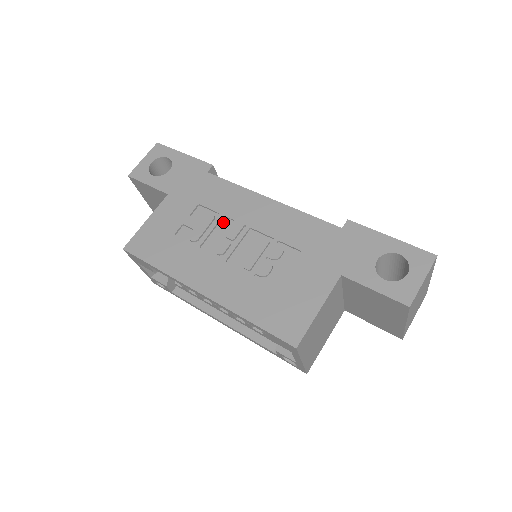
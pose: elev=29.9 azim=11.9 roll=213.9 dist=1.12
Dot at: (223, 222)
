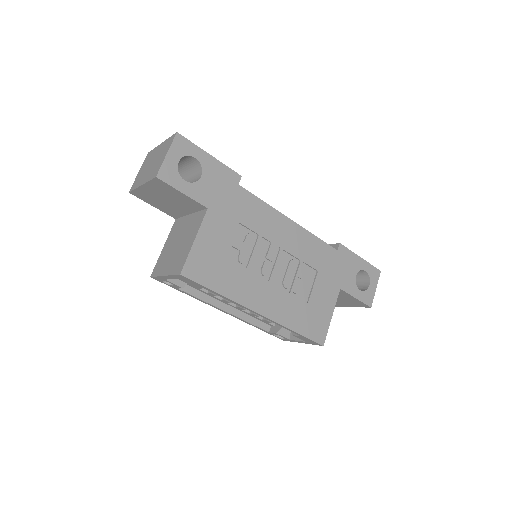
Dot at: (261, 243)
